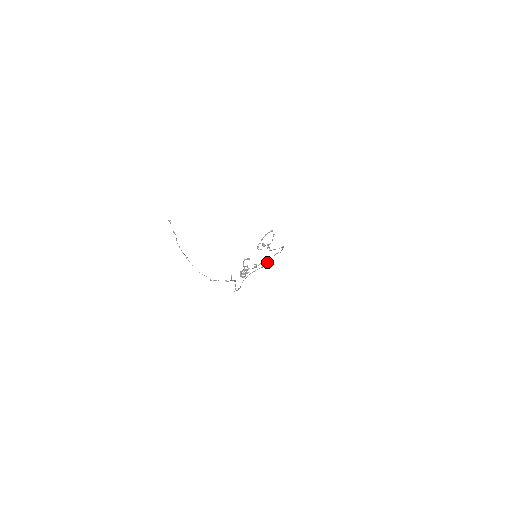
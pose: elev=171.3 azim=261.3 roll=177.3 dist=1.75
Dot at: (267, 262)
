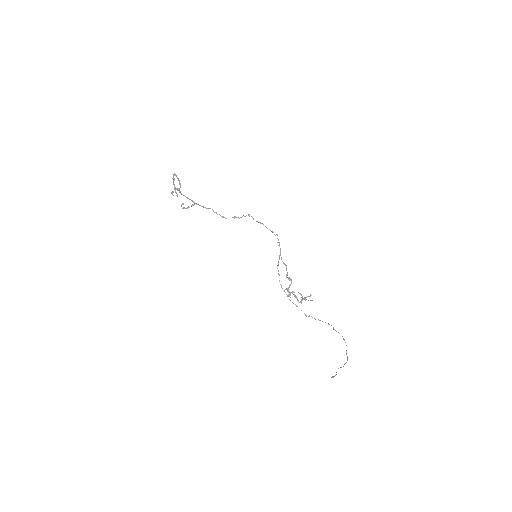
Dot at: occluded
